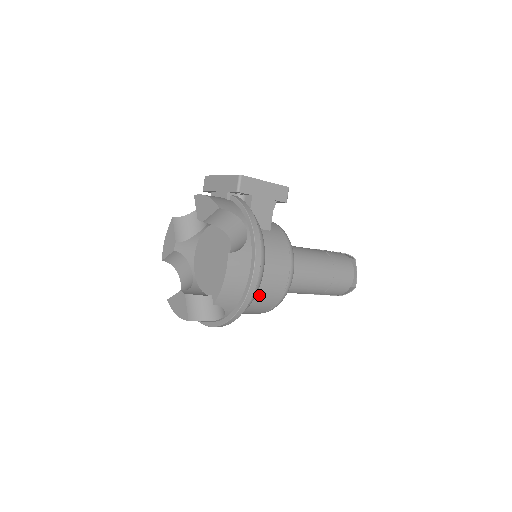
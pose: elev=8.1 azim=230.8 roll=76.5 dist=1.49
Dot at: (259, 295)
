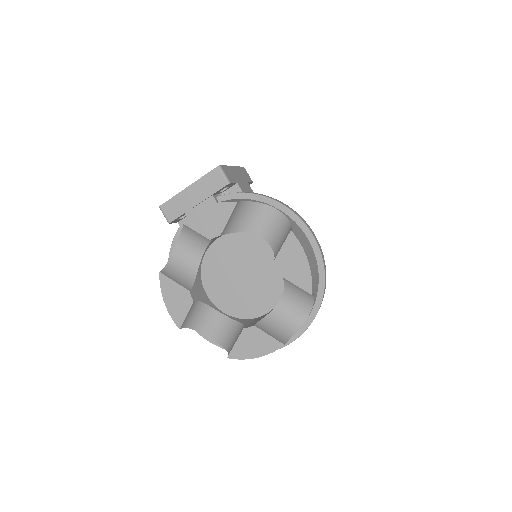
Dot at: occluded
